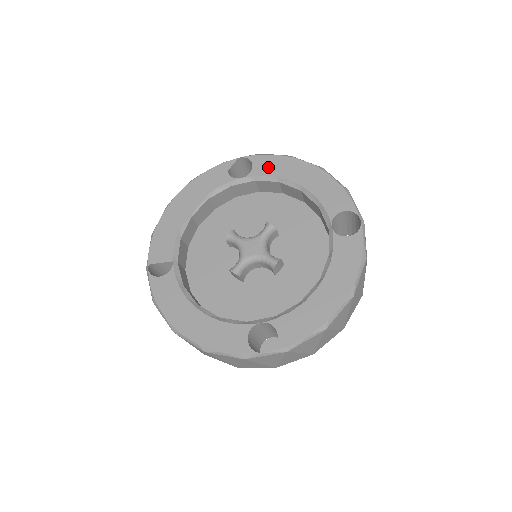
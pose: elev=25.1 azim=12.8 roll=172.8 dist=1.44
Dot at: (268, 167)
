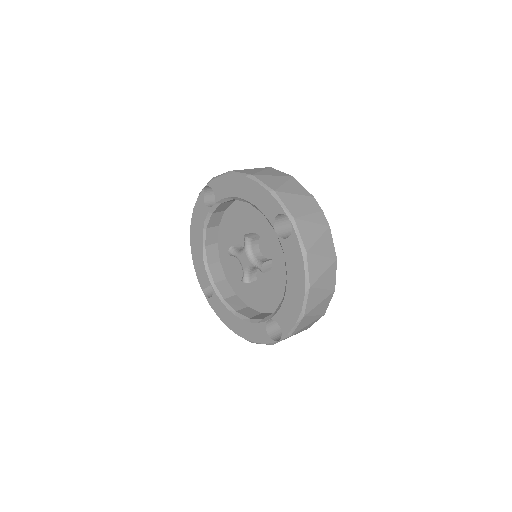
Dot at: (222, 190)
